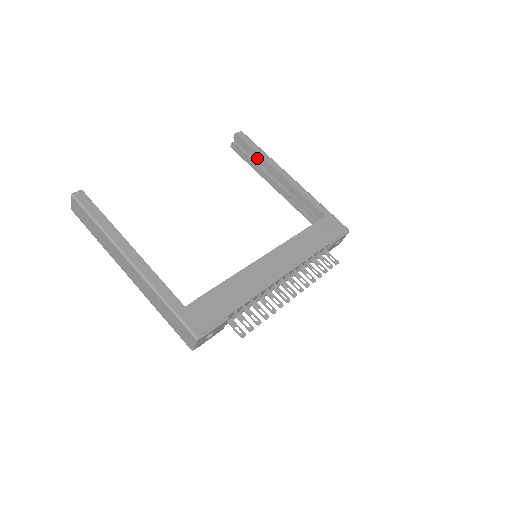
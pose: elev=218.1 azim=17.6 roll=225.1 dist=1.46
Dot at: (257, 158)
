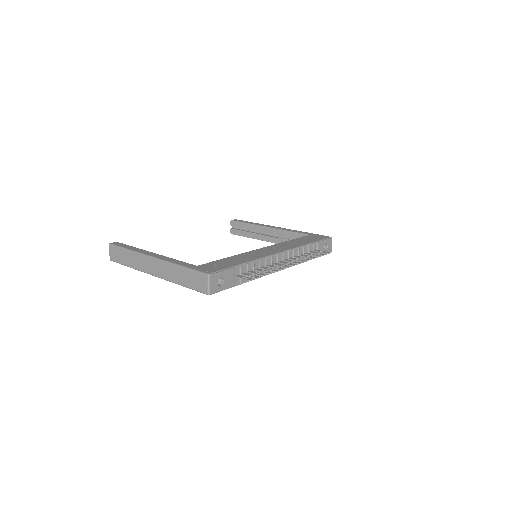
Dot at: (250, 227)
